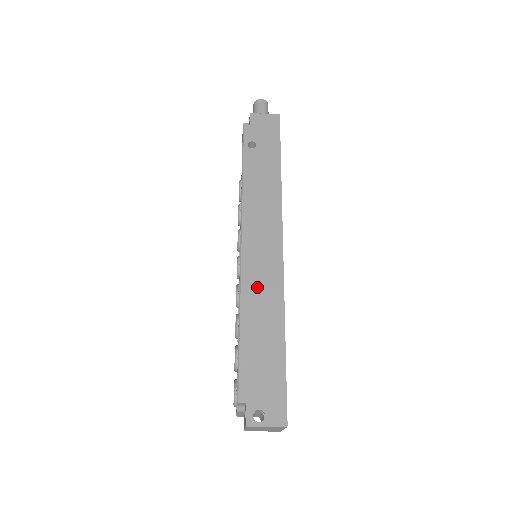
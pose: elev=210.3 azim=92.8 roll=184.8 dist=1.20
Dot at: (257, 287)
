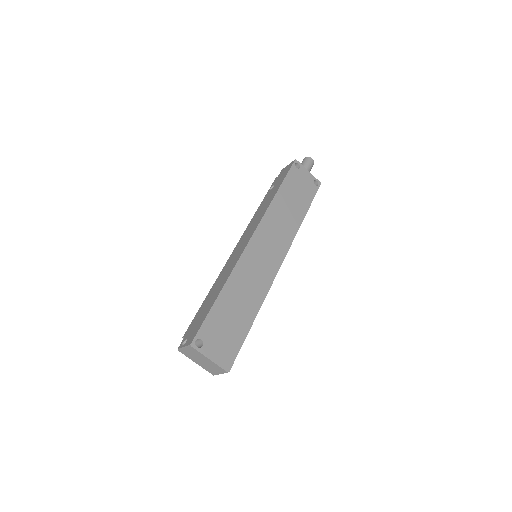
Dot at: (226, 269)
